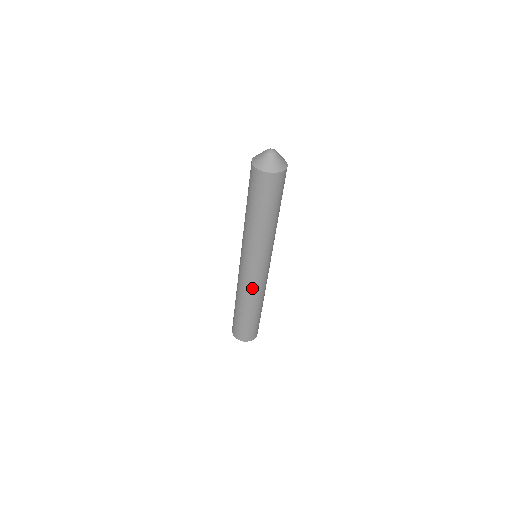
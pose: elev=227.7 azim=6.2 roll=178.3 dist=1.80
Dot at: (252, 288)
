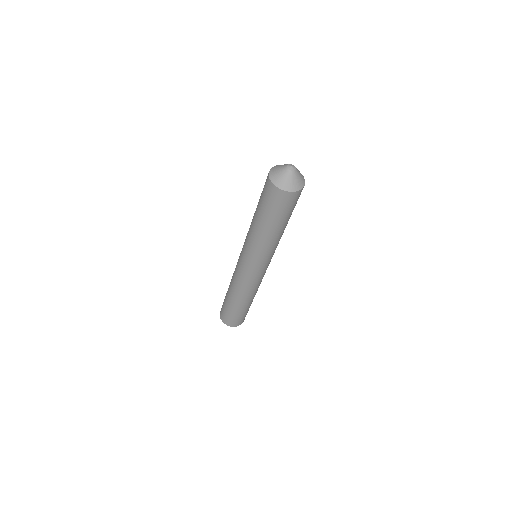
Dot at: (258, 284)
